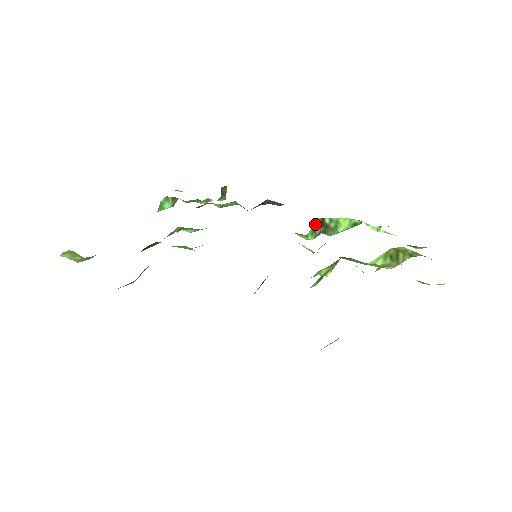
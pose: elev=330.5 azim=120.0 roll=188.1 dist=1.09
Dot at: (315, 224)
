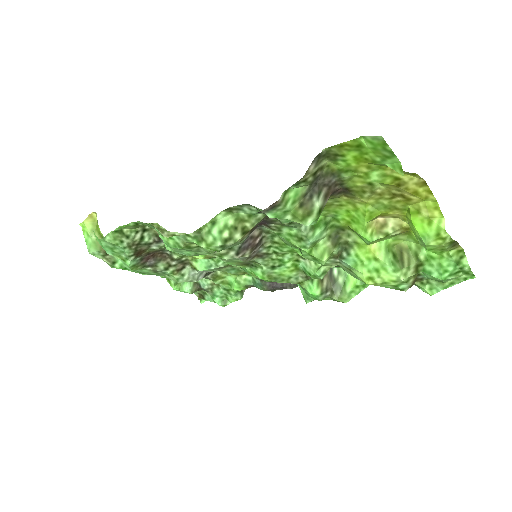
Dot at: occluded
